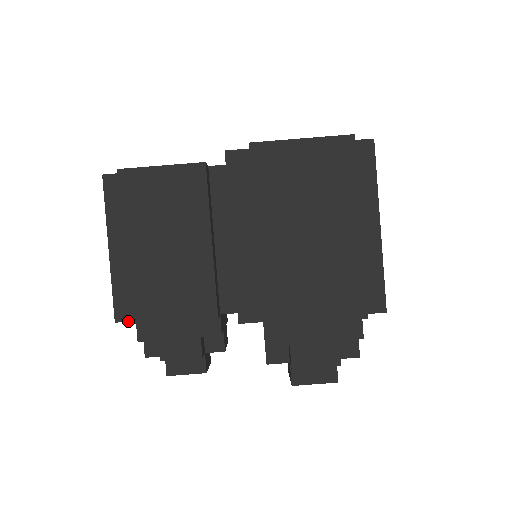
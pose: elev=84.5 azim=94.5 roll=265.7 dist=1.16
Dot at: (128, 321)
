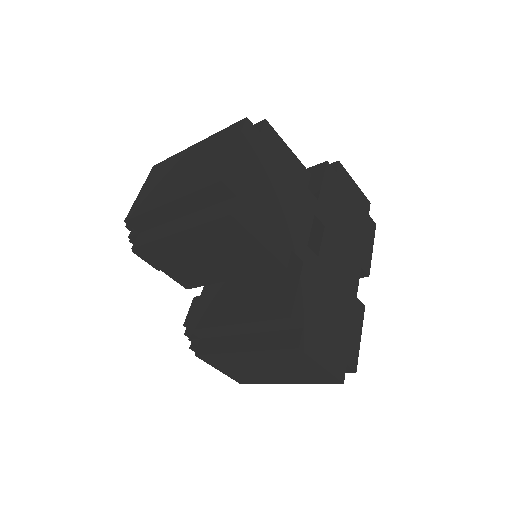
Dot at: (134, 229)
